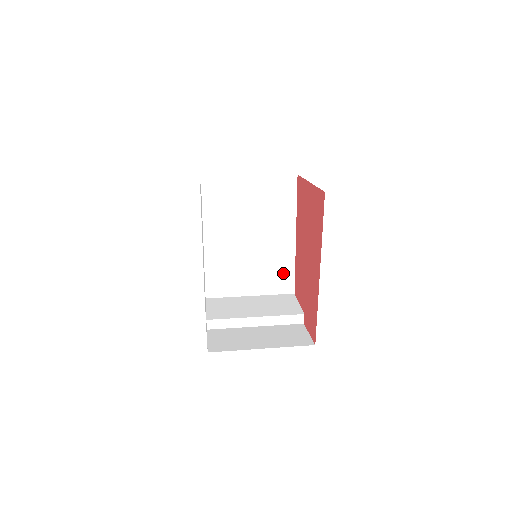
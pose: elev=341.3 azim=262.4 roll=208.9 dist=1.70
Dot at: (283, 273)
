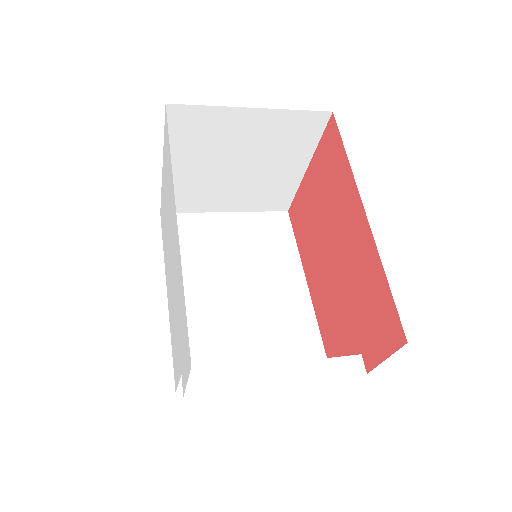
Dot at: (303, 339)
